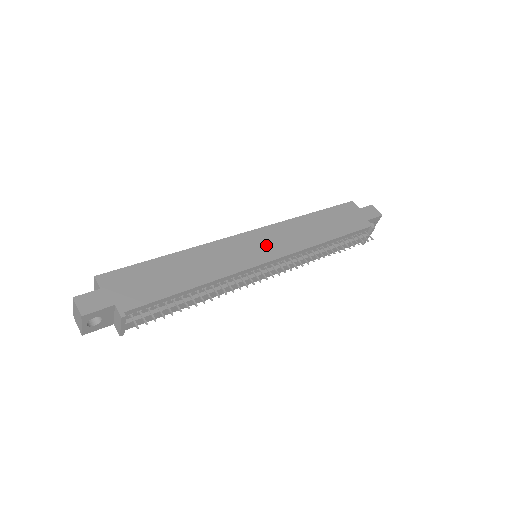
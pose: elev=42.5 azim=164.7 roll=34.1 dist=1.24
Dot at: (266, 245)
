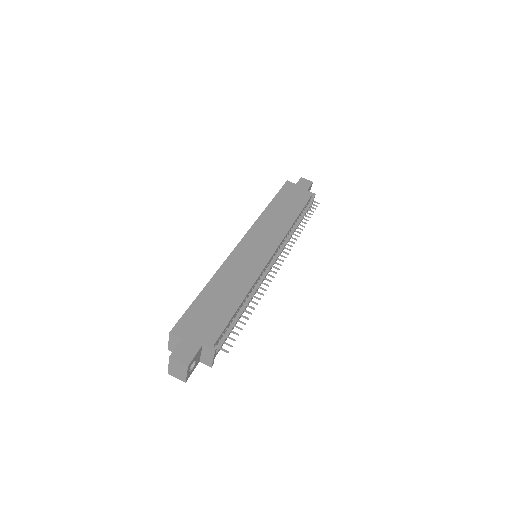
Dot at: (261, 244)
